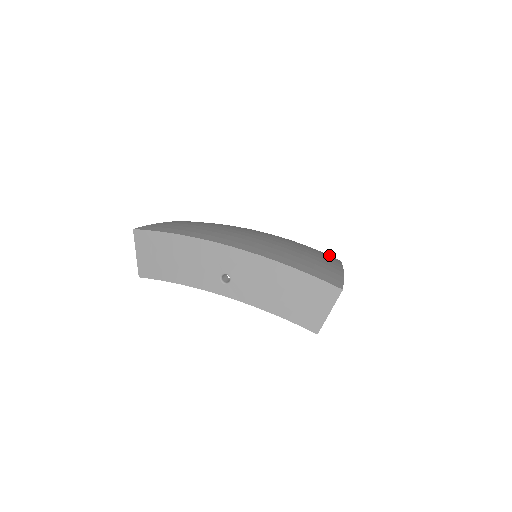
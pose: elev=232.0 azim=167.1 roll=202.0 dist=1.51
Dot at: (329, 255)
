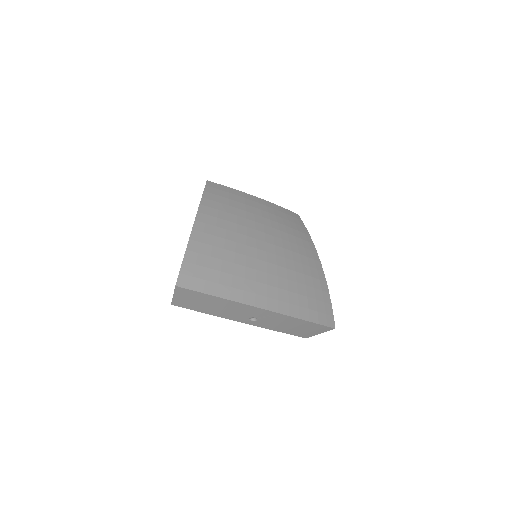
Dot at: (308, 242)
